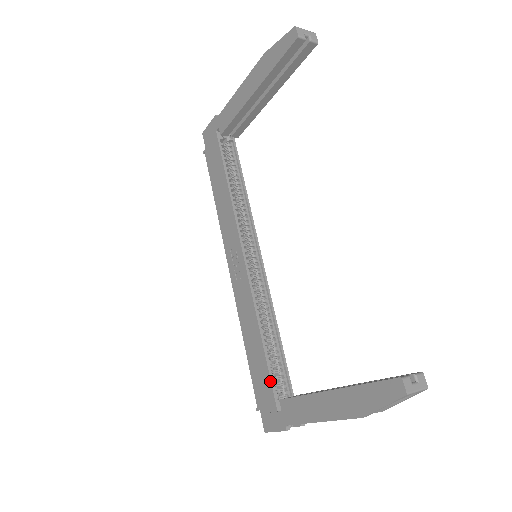
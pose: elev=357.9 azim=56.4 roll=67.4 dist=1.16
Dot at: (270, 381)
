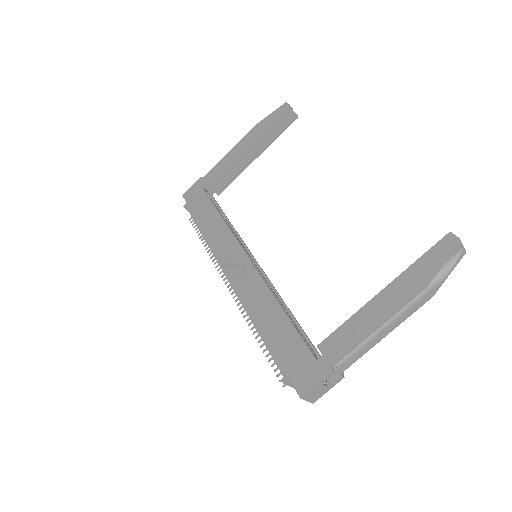
Dot at: (300, 337)
